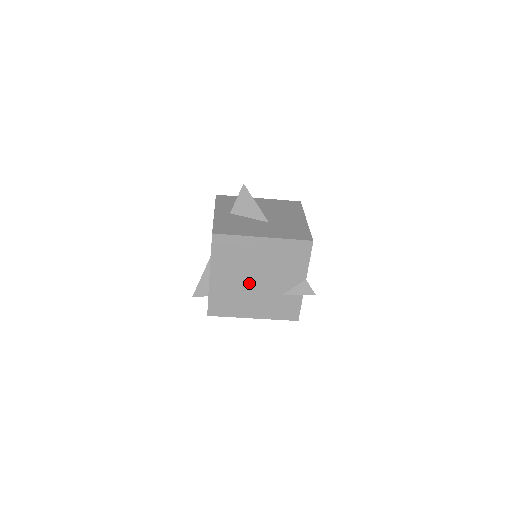
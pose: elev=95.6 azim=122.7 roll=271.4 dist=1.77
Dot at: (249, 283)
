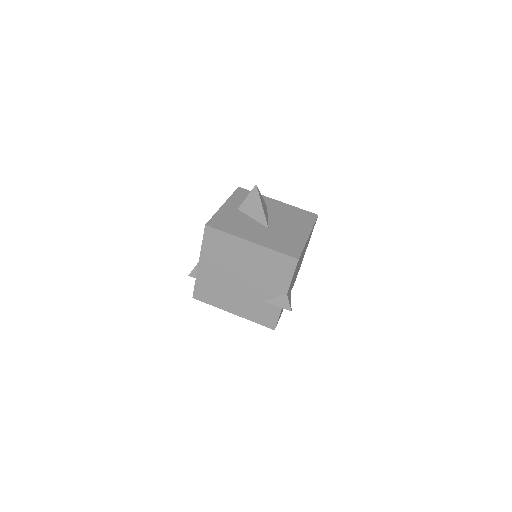
Dot at: (233, 280)
